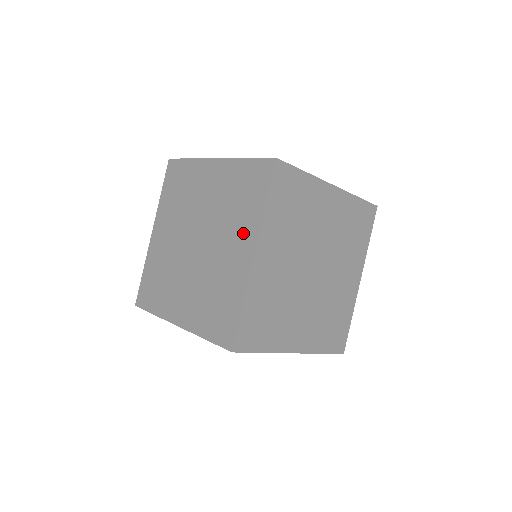
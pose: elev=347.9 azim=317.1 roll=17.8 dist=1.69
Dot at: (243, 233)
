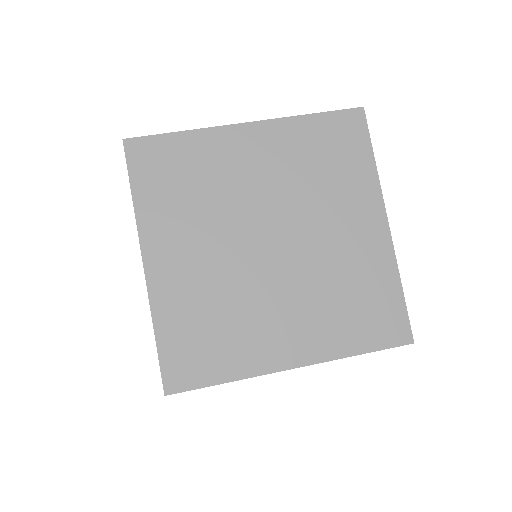
Dot at: occluded
